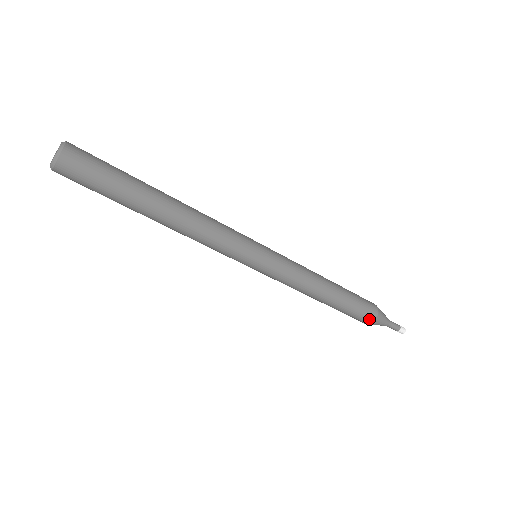
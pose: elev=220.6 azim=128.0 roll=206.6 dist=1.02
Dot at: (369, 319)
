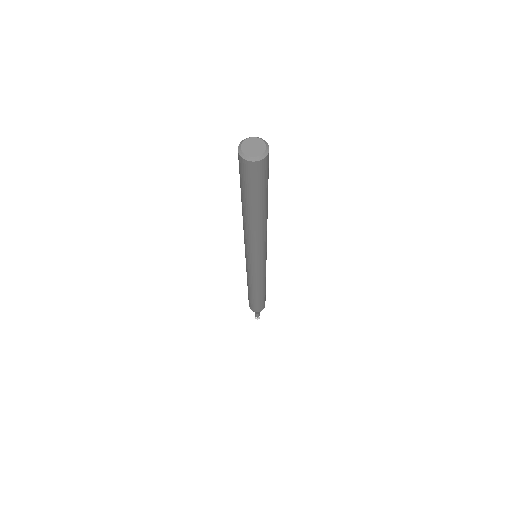
Dot at: (259, 310)
